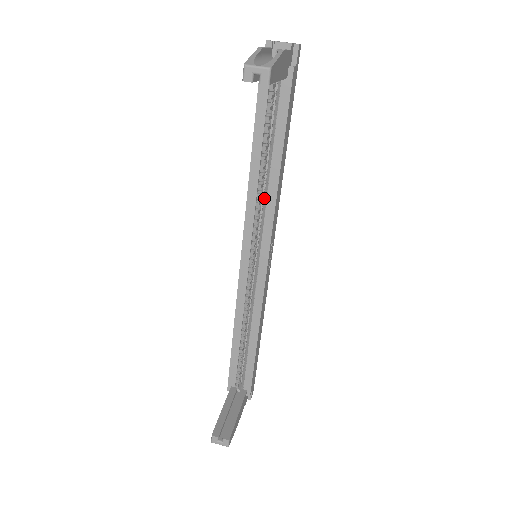
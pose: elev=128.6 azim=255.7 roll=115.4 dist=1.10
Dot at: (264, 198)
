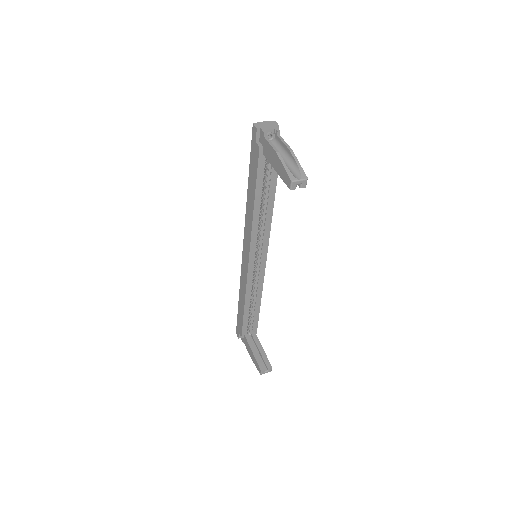
Dot at: (262, 223)
